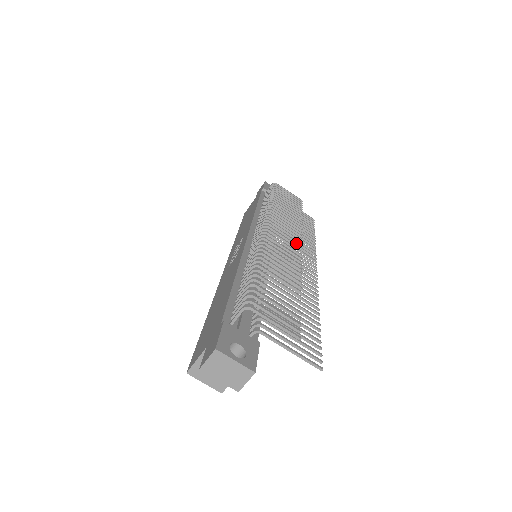
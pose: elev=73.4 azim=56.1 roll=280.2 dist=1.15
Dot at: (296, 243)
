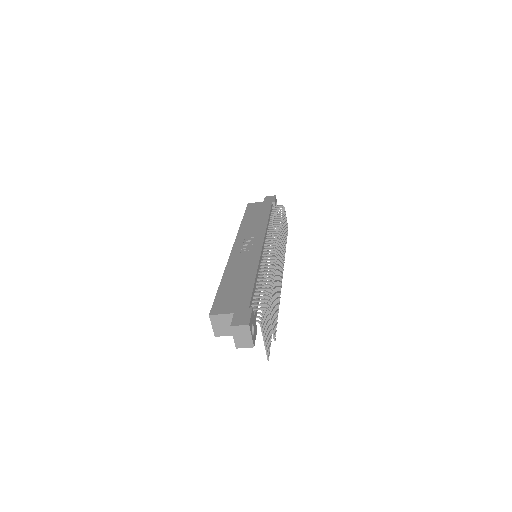
Dot at: (282, 267)
